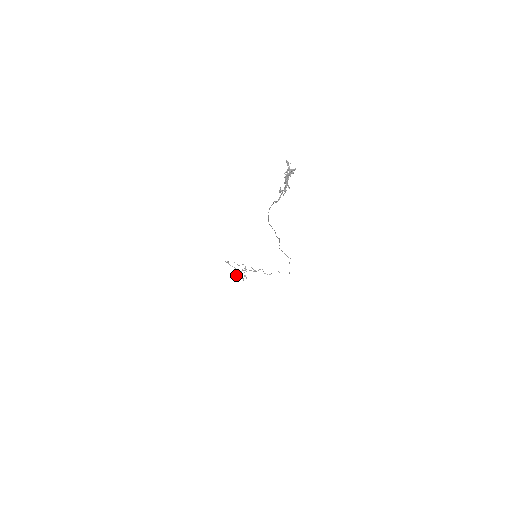
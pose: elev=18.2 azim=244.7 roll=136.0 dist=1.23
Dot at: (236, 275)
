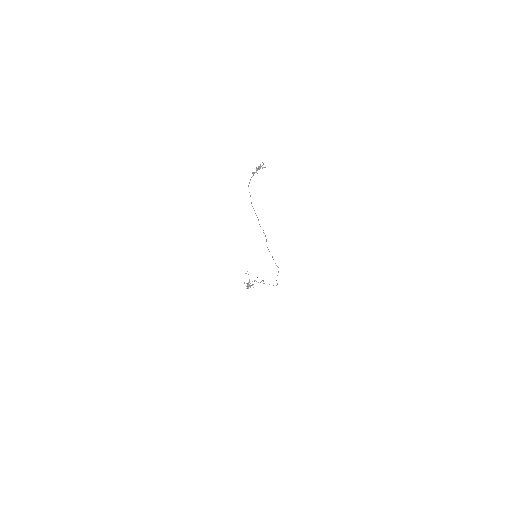
Dot at: (247, 283)
